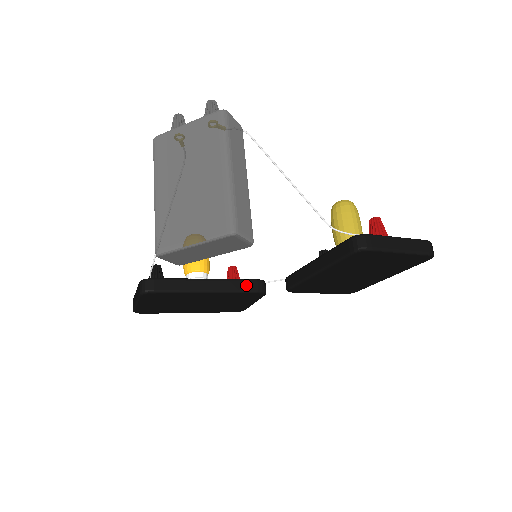
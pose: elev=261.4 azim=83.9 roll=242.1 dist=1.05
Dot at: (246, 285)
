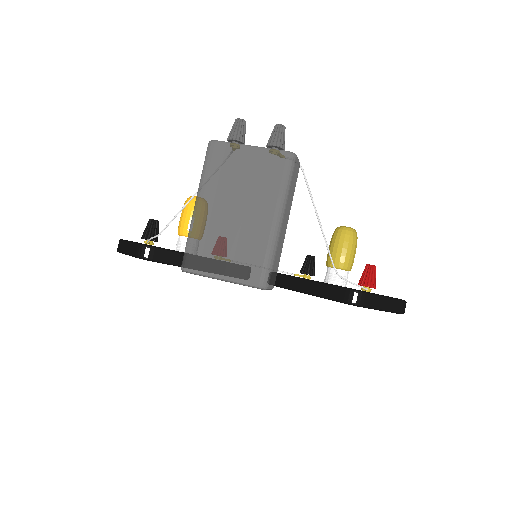
Dot at: occluded
